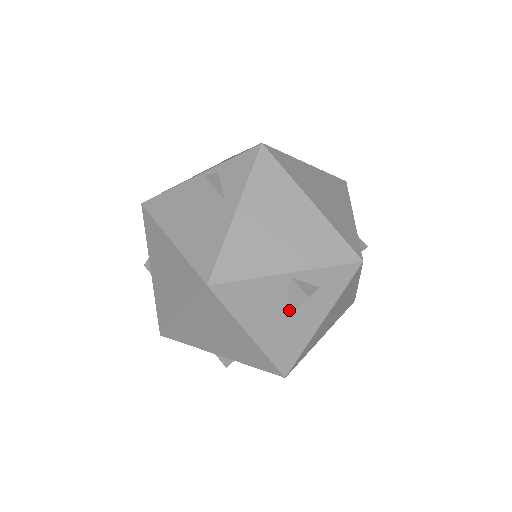
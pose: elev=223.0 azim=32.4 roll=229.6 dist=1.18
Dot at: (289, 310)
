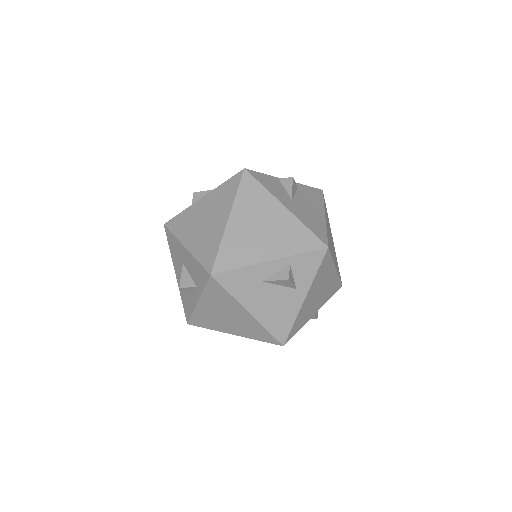
Dot at: occluded
